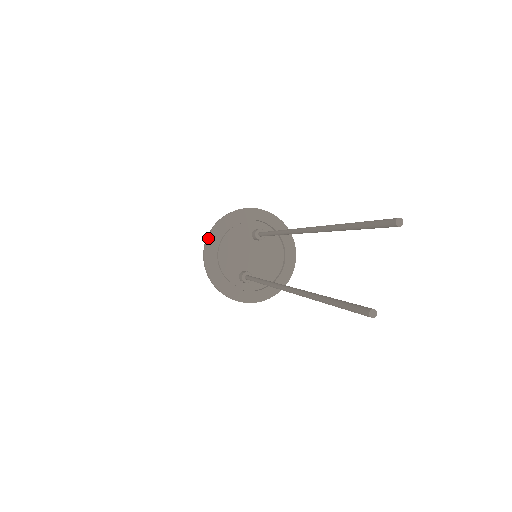
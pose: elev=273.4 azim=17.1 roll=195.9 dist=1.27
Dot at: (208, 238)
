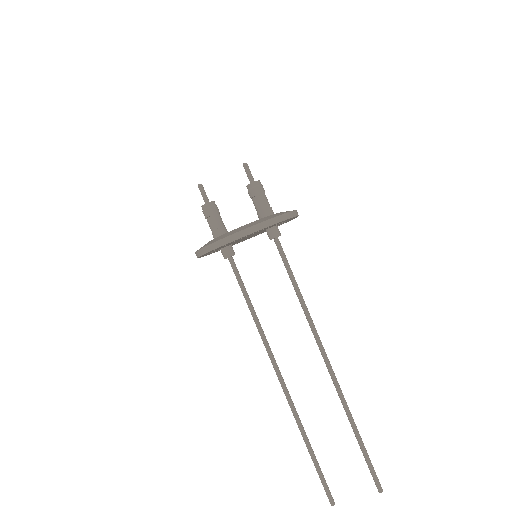
Dot at: occluded
